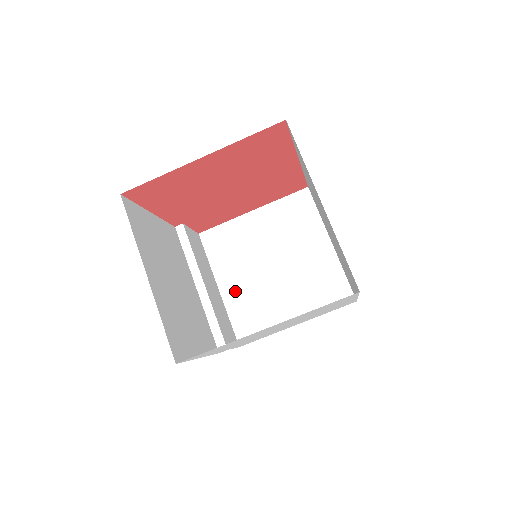
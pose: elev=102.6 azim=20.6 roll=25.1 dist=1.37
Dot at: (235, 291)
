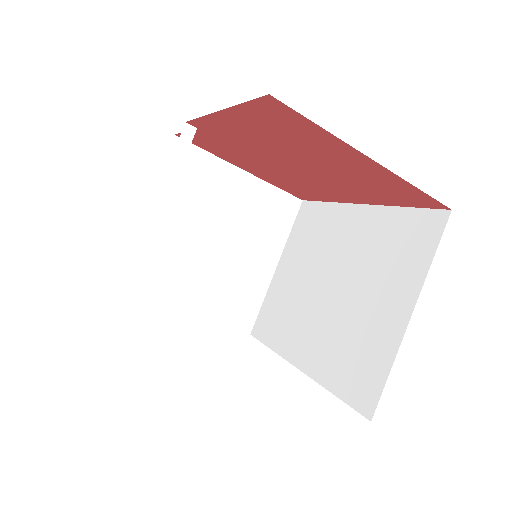
Dot at: (158, 232)
